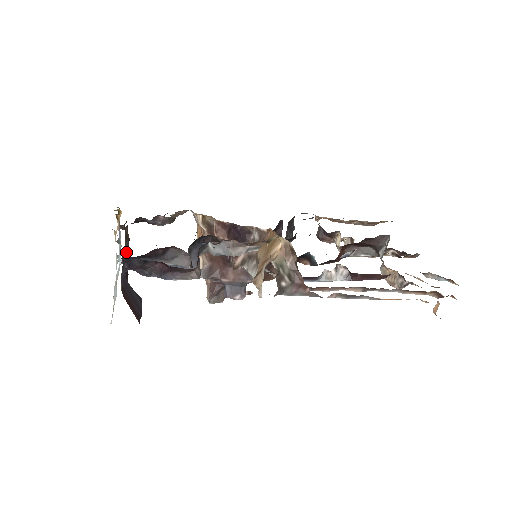
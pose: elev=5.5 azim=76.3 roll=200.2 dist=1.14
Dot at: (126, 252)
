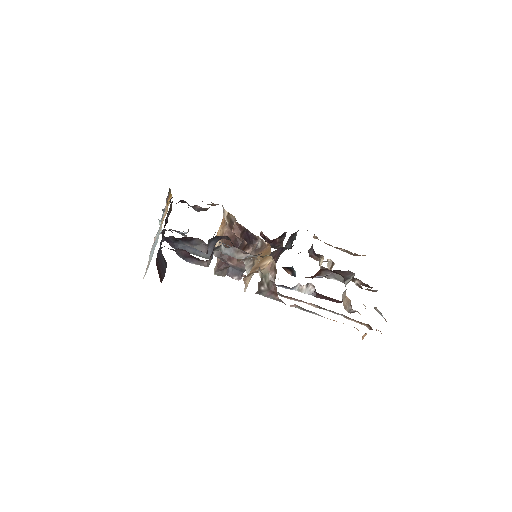
Dot at: (166, 220)
